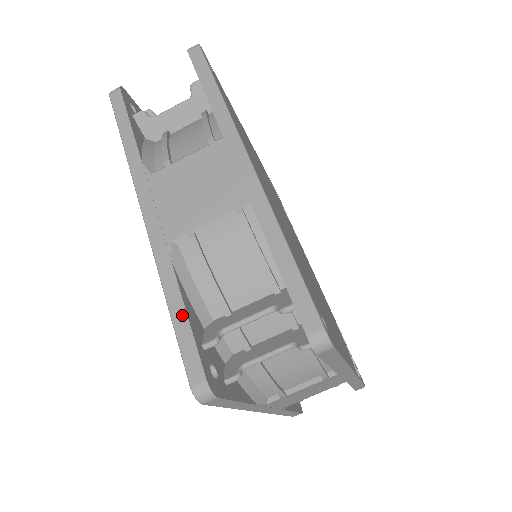
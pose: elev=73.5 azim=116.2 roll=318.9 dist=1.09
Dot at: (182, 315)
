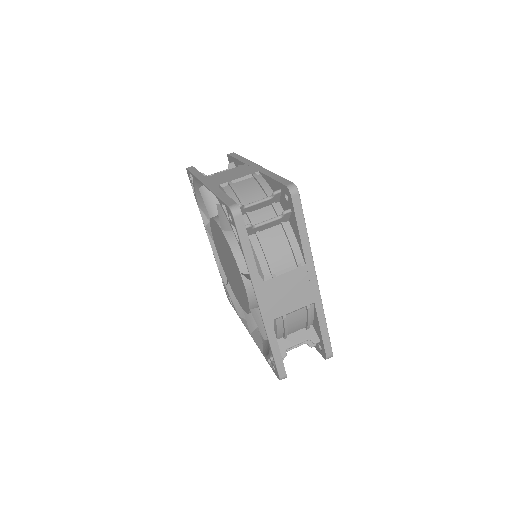
Dot at: (225, 195)
